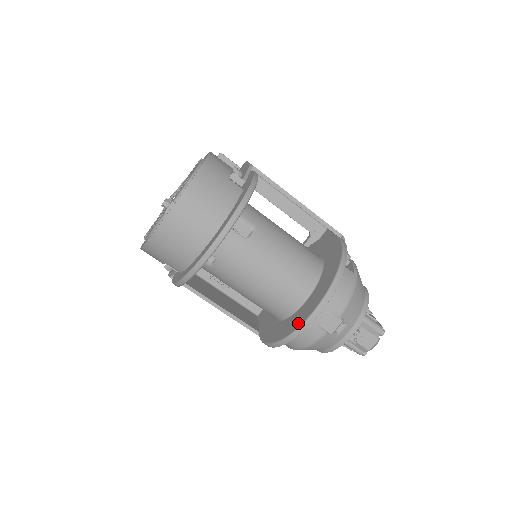
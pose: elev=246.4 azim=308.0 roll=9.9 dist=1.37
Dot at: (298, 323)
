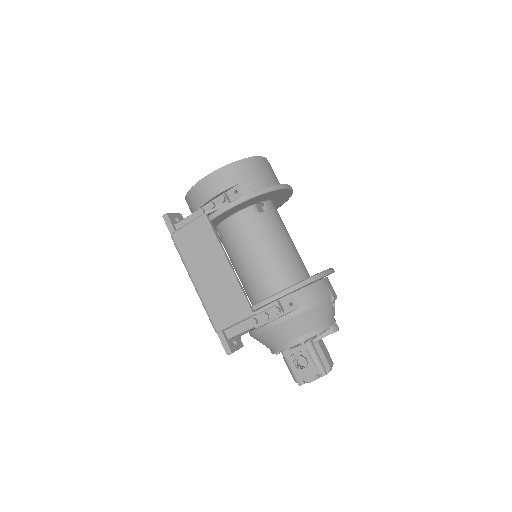
Dot at: occluded
